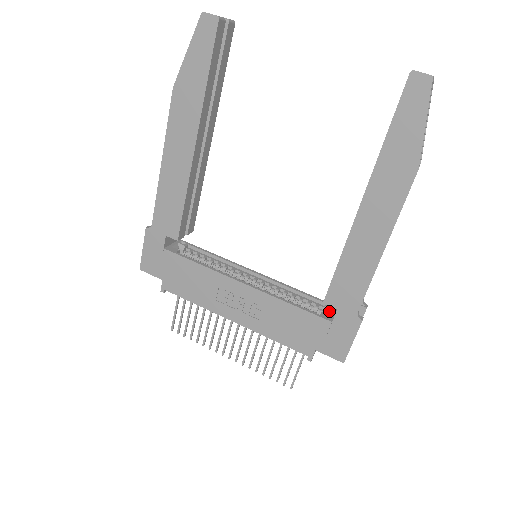
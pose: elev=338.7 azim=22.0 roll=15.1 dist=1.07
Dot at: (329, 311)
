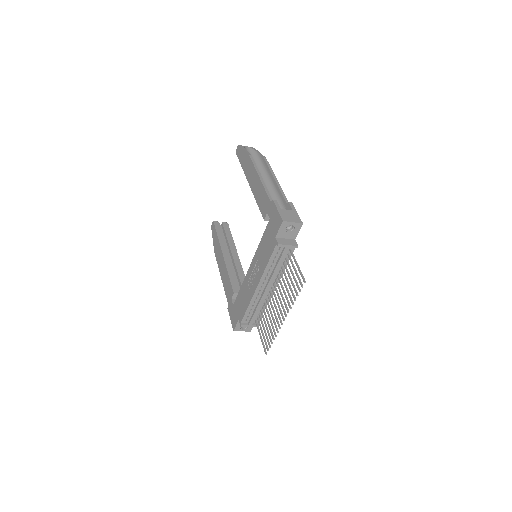
Dot at: occluded
